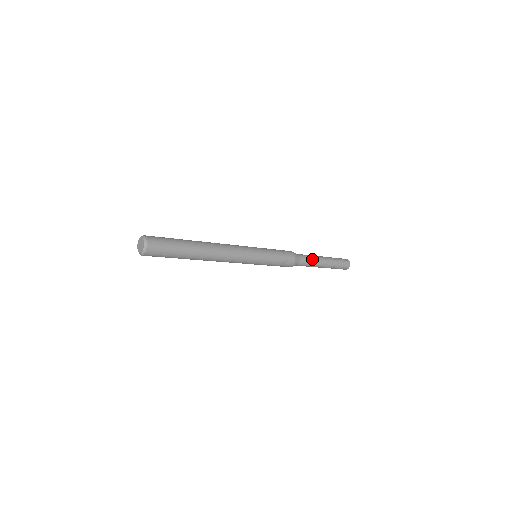
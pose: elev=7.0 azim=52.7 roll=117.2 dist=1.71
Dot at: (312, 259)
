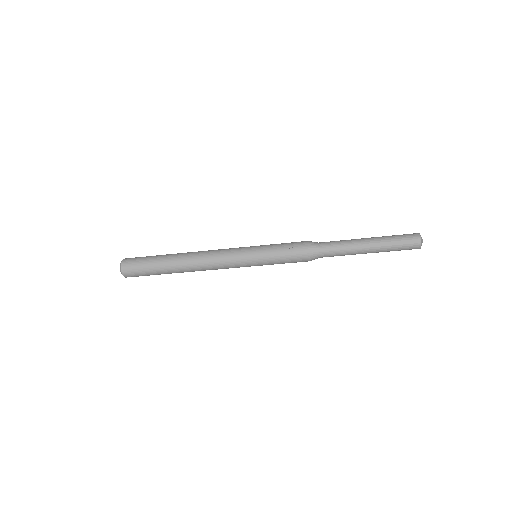
Dot at: (341, 242)
